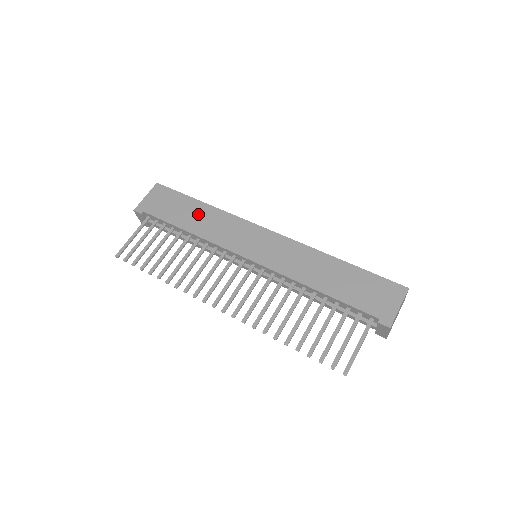
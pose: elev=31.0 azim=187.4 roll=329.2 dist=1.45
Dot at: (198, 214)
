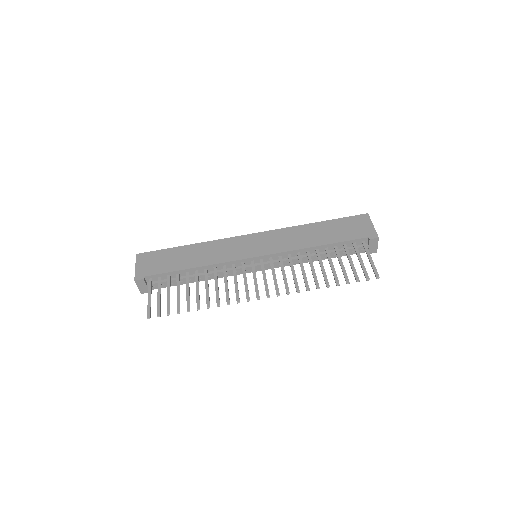
Dot at: (191, 254)
